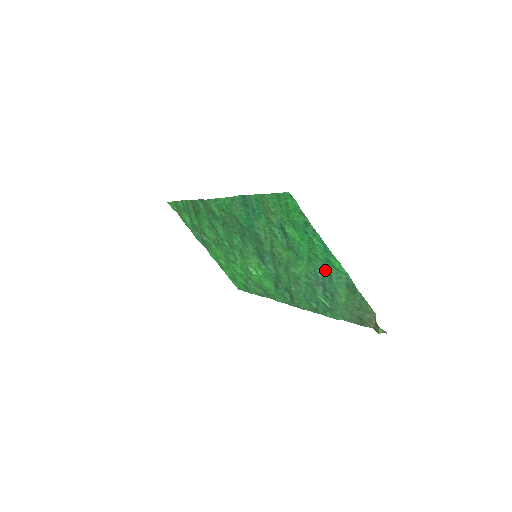
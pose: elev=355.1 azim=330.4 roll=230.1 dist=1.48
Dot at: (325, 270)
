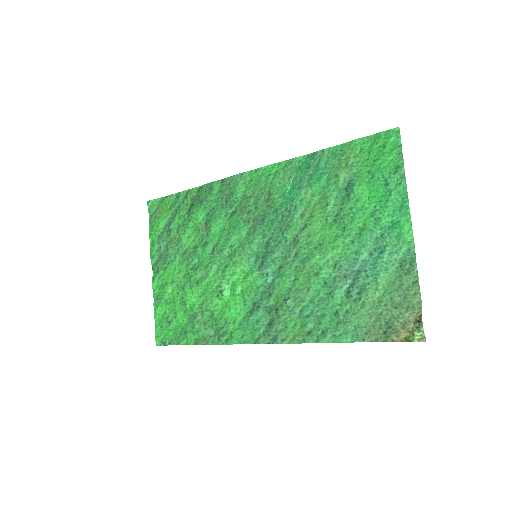
Dot at: (376, 247)
